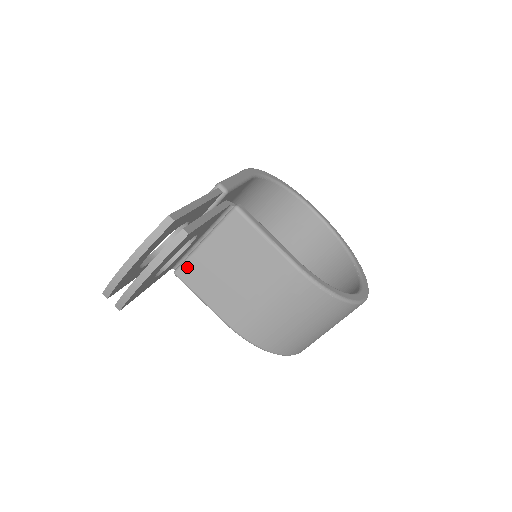
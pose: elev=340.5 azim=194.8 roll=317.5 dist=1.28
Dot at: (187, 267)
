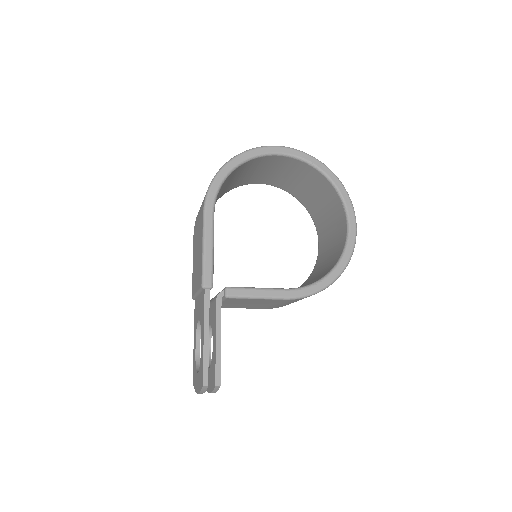
Dot at: occluded
